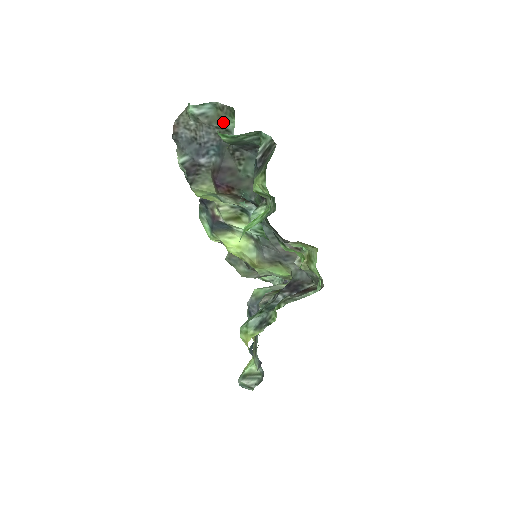
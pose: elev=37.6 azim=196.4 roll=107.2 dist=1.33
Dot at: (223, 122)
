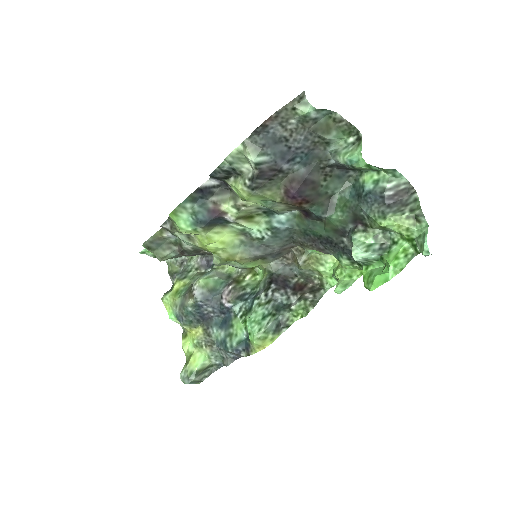
Dot at: (331, 134)
